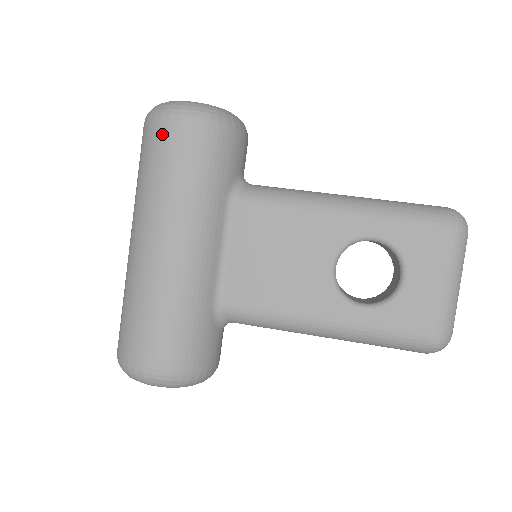
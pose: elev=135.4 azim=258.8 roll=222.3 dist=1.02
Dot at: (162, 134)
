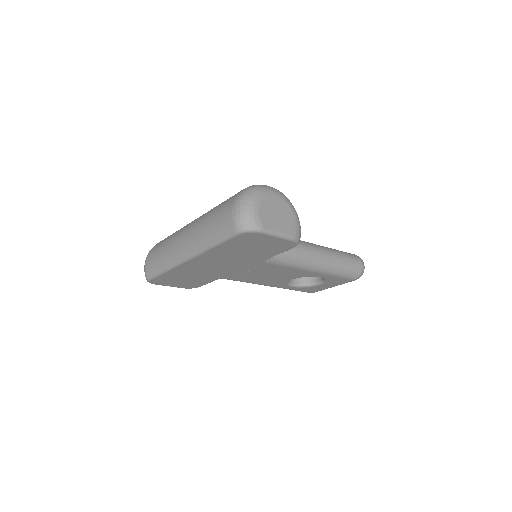
Dot at: occluded
